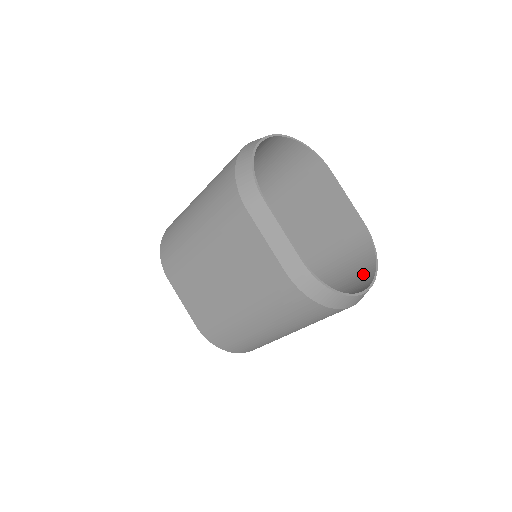
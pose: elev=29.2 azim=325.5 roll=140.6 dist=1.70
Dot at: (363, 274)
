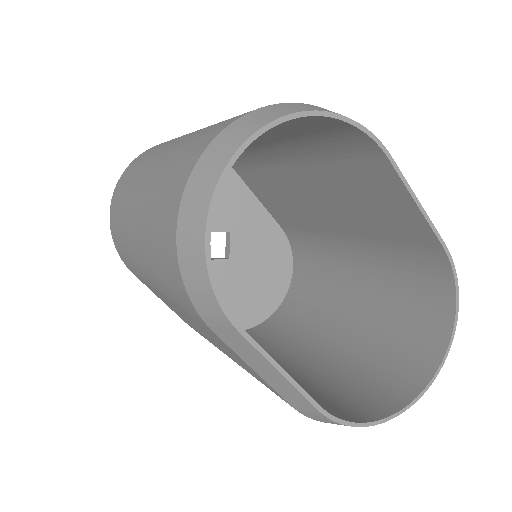
Dot at: (429, 322)
